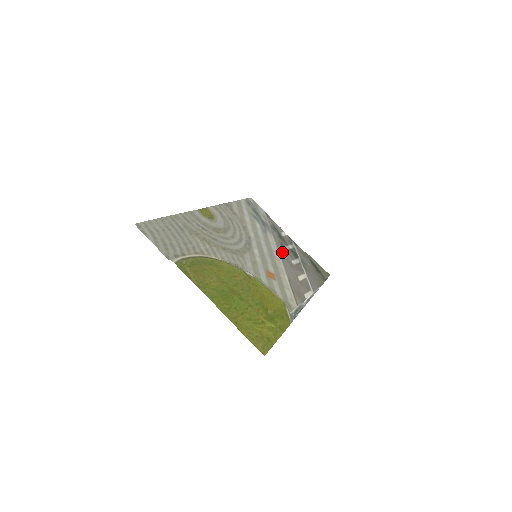
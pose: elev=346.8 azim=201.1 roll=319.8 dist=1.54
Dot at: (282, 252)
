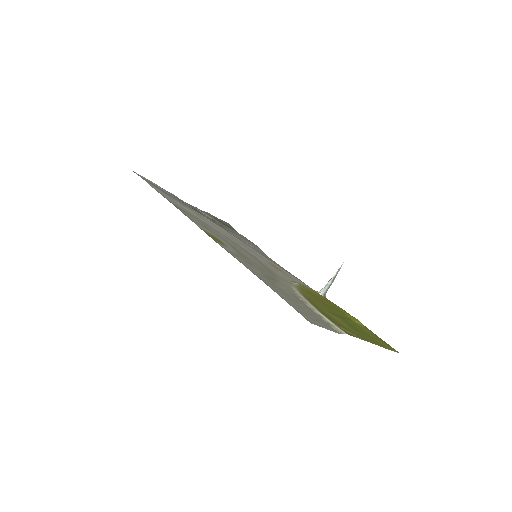
Dot at: occluded
